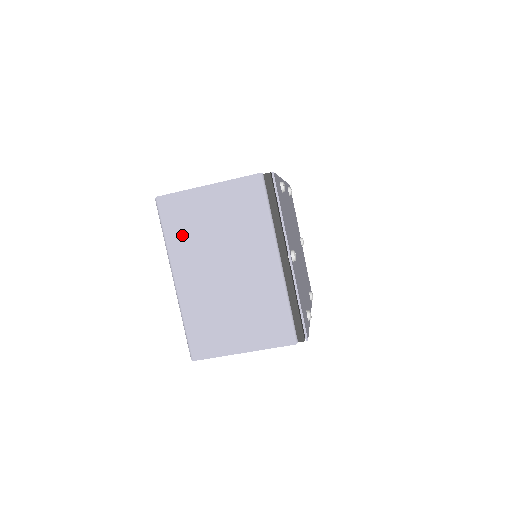
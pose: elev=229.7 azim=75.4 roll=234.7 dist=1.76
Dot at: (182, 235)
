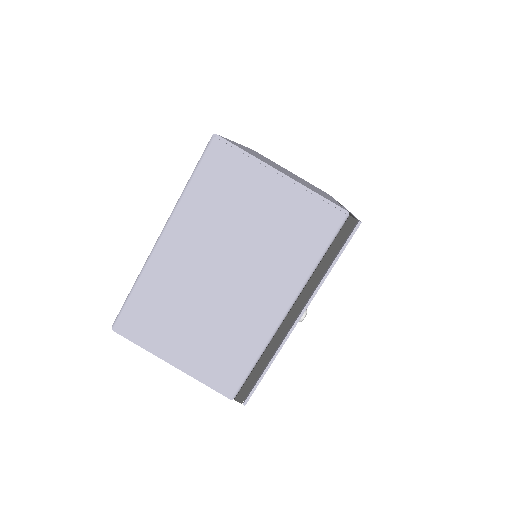
Dot at: (209, 200)
